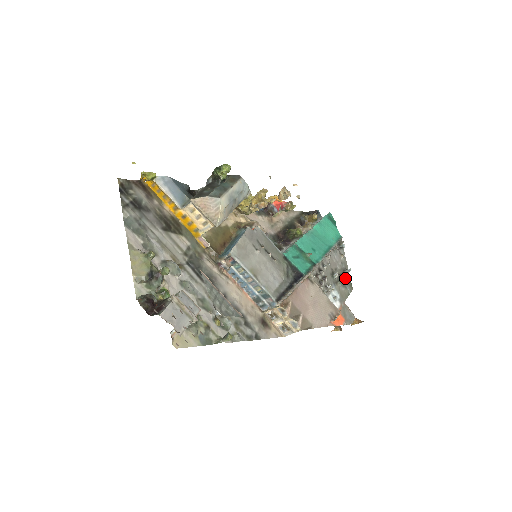
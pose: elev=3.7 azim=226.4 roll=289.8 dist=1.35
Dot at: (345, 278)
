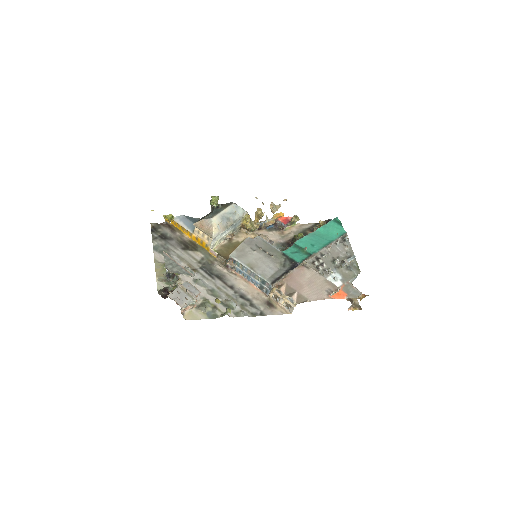
Dot at: (347, 263)
